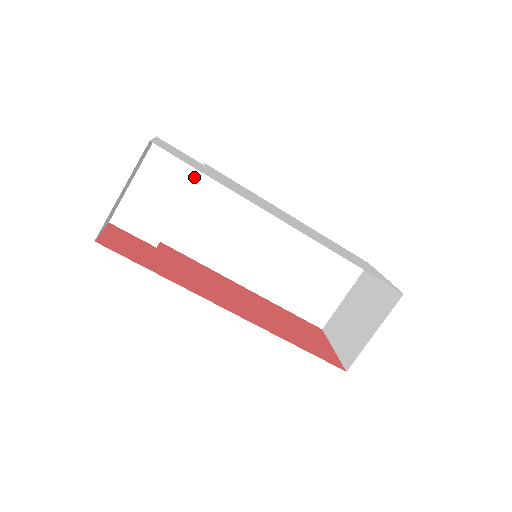
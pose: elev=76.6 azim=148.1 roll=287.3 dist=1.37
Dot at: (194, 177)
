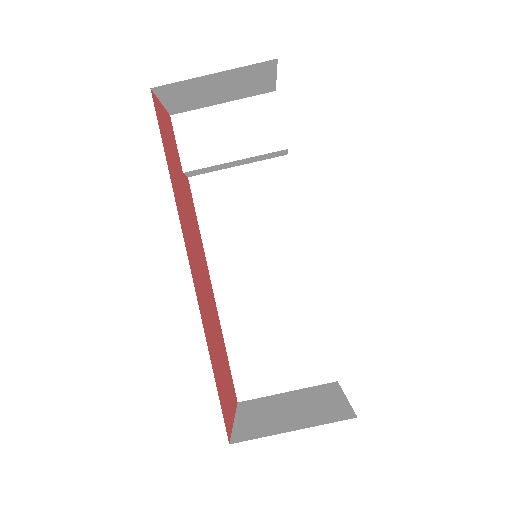
Dot at: (271, 149)
